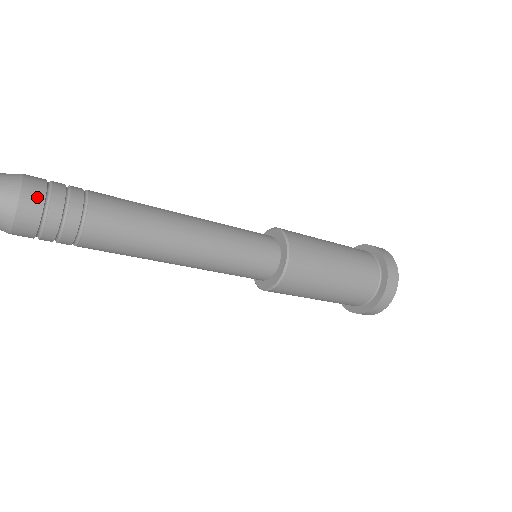
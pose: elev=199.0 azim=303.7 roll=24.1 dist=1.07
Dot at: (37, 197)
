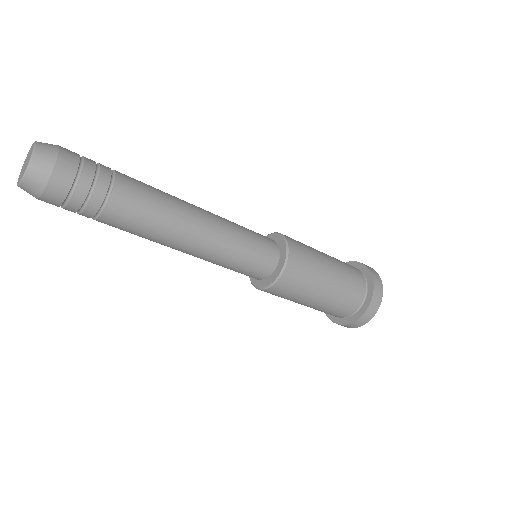
Dot at: (69, 171)
